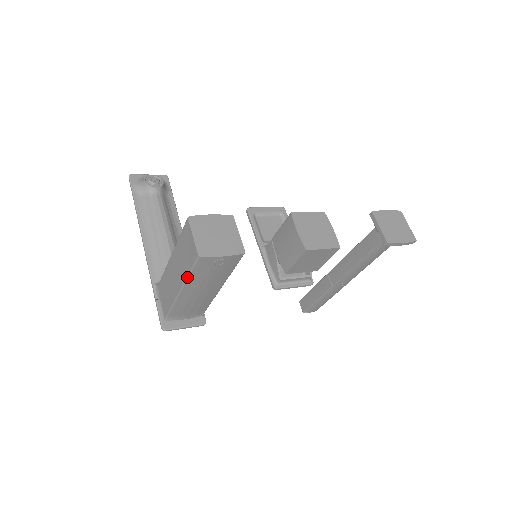
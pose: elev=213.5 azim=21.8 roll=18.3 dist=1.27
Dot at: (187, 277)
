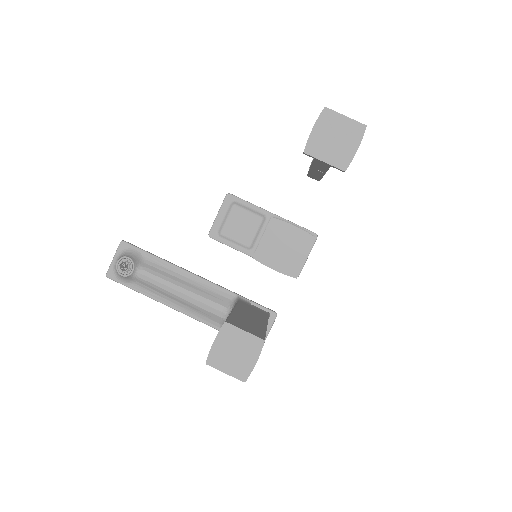
Dot at: occluded
